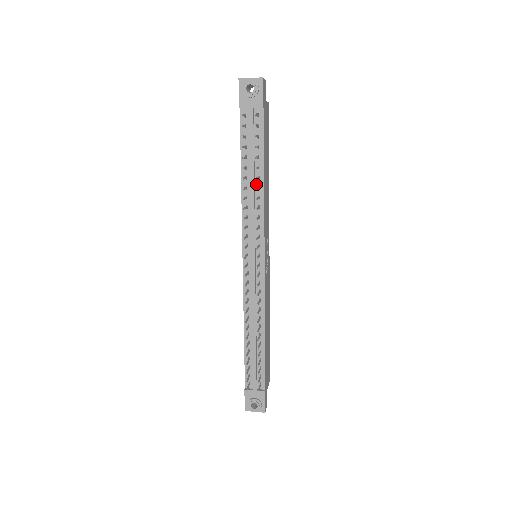
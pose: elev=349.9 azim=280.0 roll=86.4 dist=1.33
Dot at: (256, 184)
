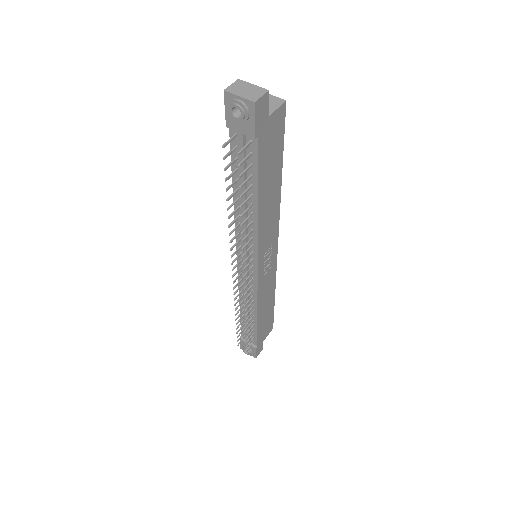
Dot at: (249, 209)
